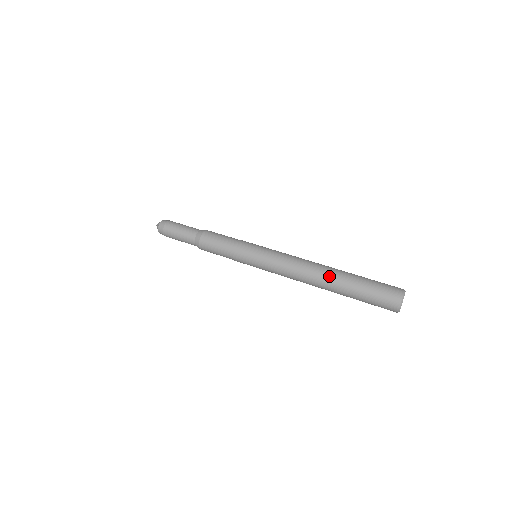
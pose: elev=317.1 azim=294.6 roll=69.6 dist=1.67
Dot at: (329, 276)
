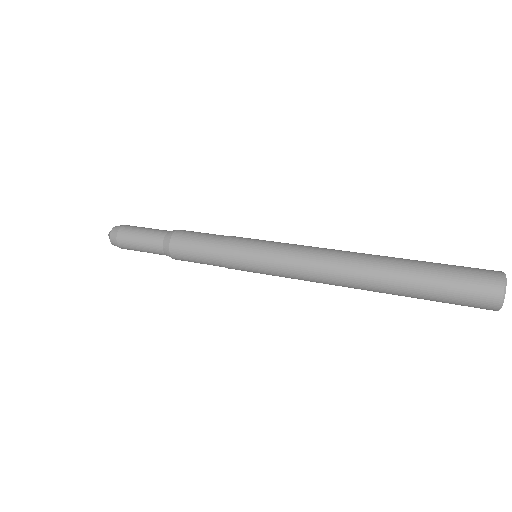
Dot at: (376, 263)
